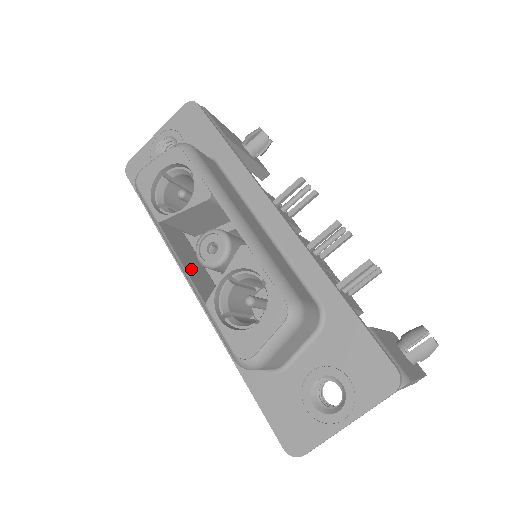
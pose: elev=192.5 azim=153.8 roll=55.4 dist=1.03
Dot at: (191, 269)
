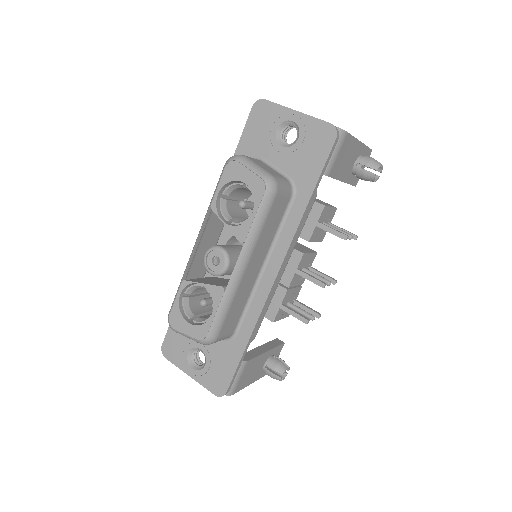
Dot at: (203, 243)
